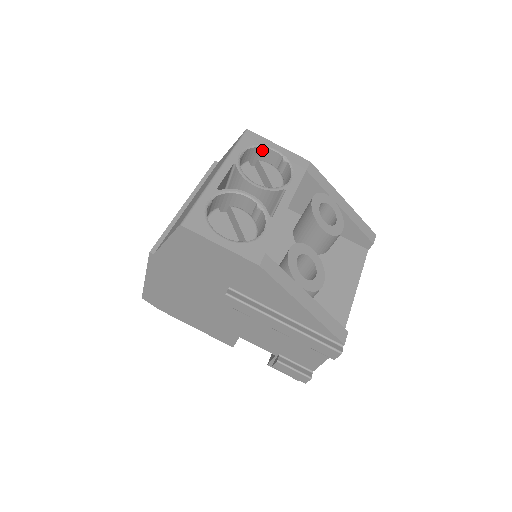
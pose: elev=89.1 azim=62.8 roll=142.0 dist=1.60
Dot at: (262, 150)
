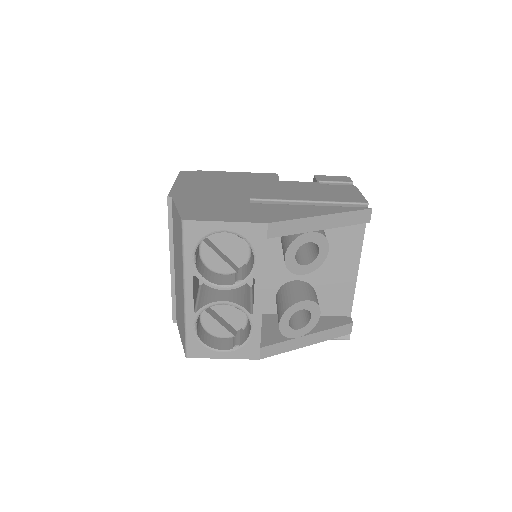
Dot at: (211, 233)
